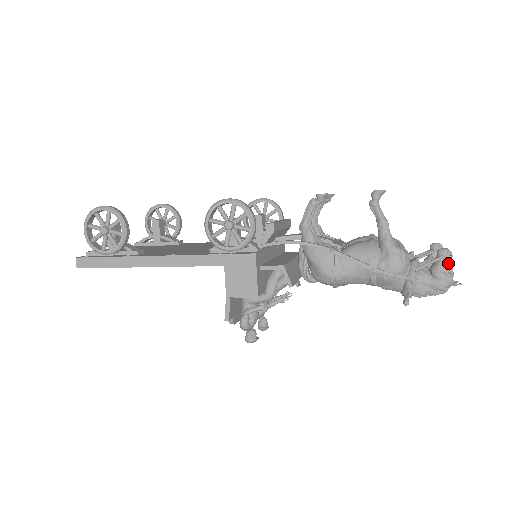
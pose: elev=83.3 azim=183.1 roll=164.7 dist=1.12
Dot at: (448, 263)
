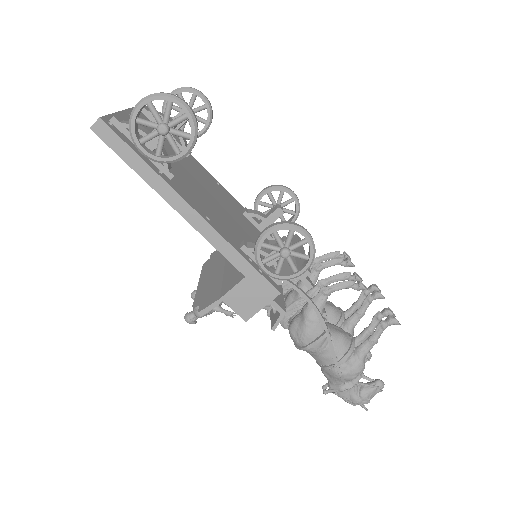
Dot at: (375, 393)
